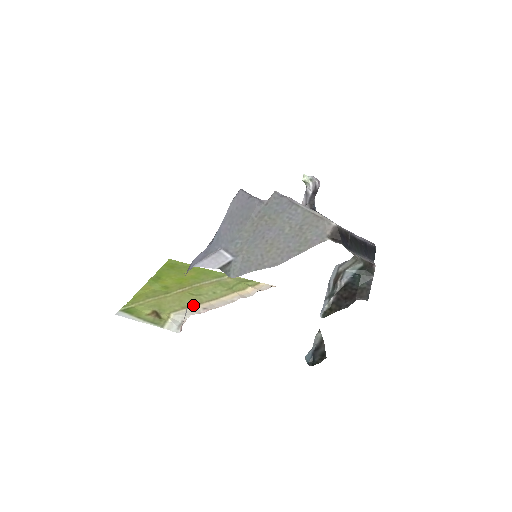
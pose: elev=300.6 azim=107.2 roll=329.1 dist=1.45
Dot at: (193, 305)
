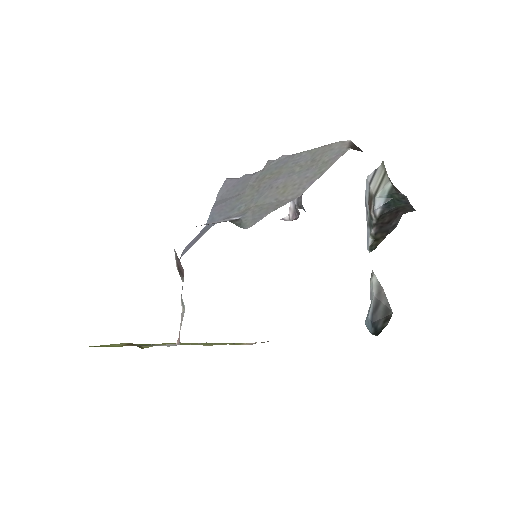
Dot at: occluded
